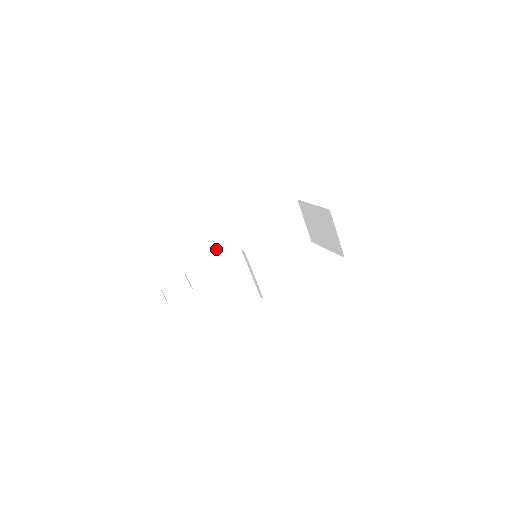
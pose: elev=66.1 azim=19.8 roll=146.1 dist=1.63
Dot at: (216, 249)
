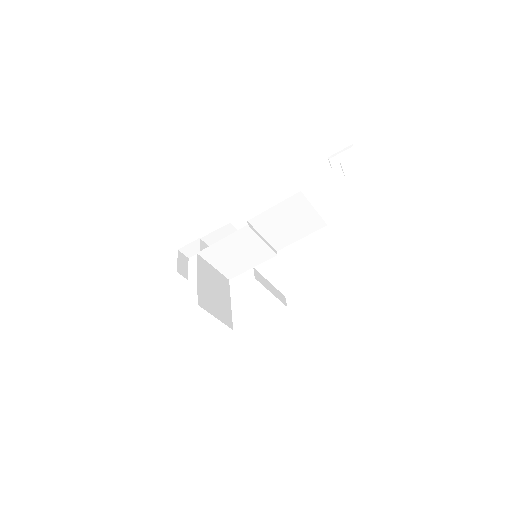
Dot at: (212, 252)
